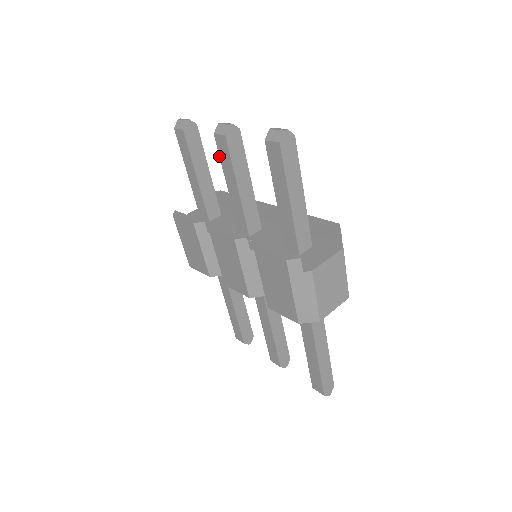
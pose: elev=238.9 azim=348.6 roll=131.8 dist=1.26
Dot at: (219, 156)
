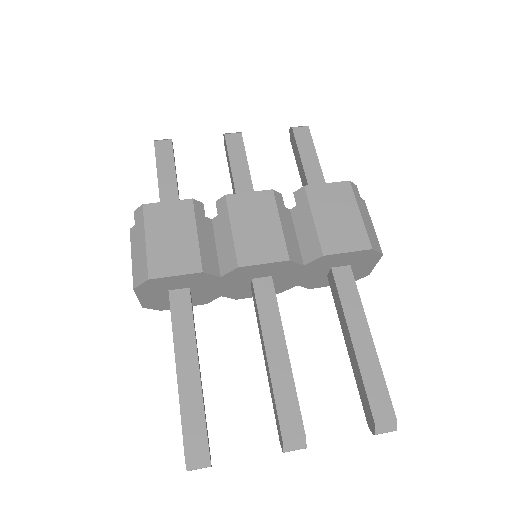
Dot at: (227, 151)
